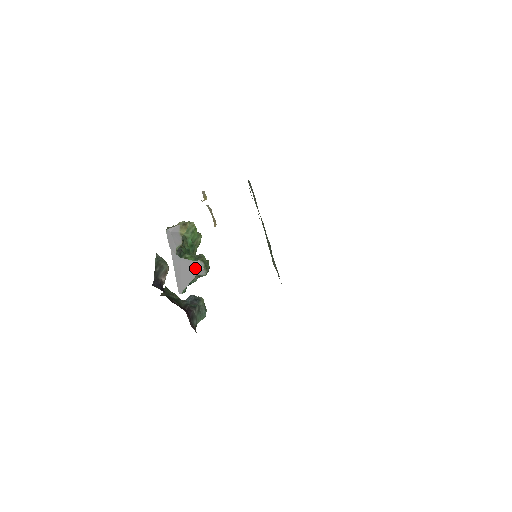
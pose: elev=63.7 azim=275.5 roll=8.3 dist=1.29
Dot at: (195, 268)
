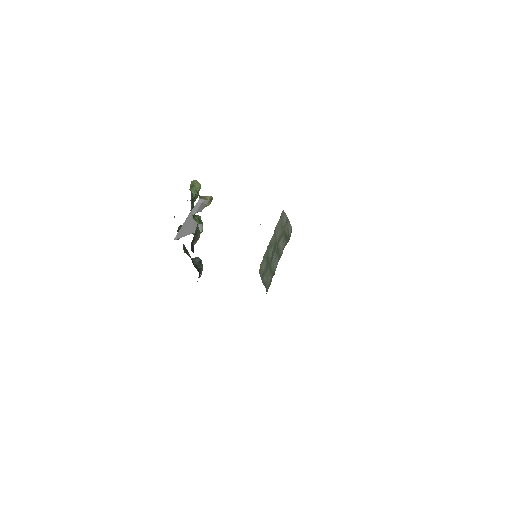
Dot at: occluded
